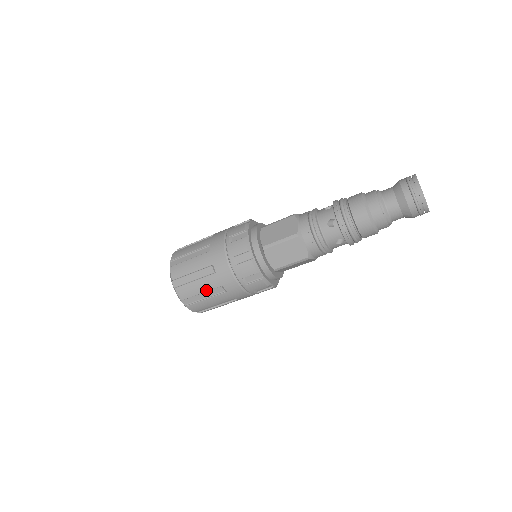
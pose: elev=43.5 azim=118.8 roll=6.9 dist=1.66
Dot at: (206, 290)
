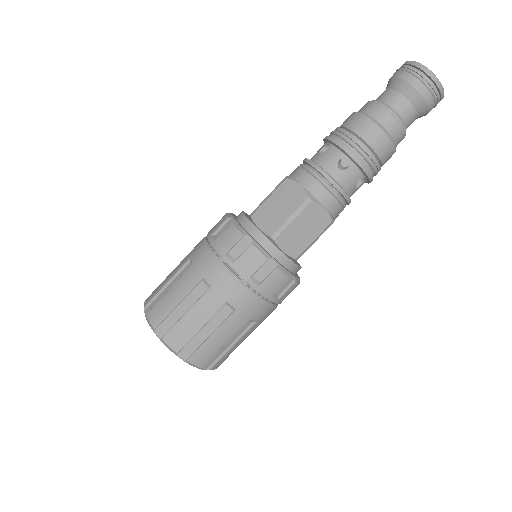
Dot at: (183, 295)
